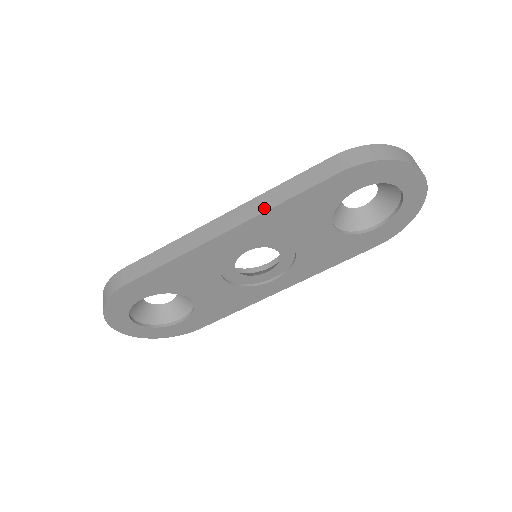
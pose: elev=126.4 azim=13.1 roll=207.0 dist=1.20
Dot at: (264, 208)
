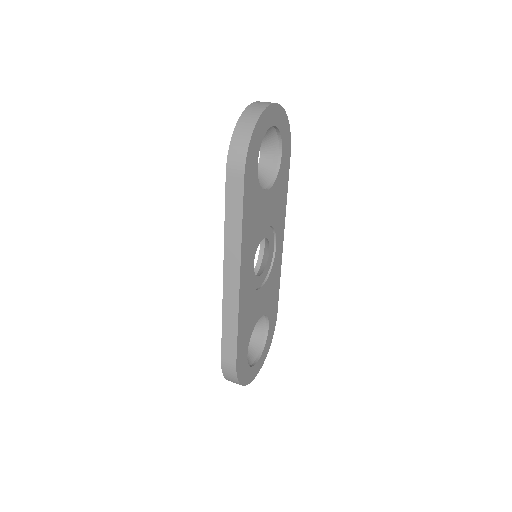
Dot at: (238, 244)
